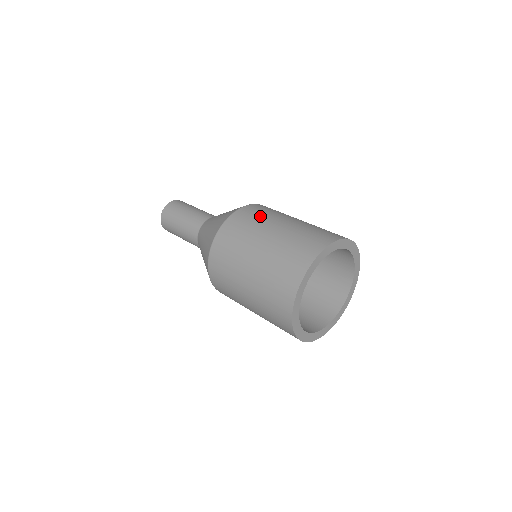
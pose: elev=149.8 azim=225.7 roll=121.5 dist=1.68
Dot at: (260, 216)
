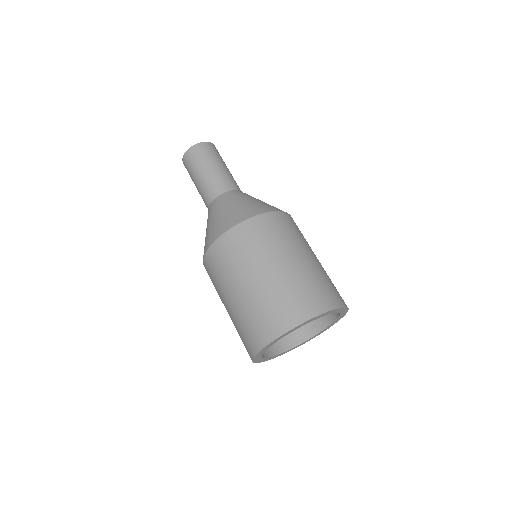
Dot at: (265, 241)
